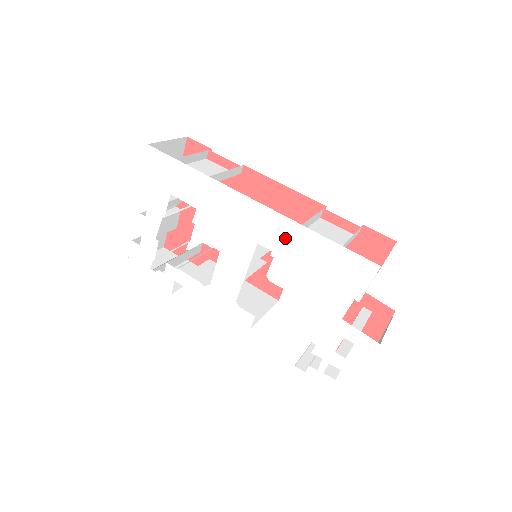
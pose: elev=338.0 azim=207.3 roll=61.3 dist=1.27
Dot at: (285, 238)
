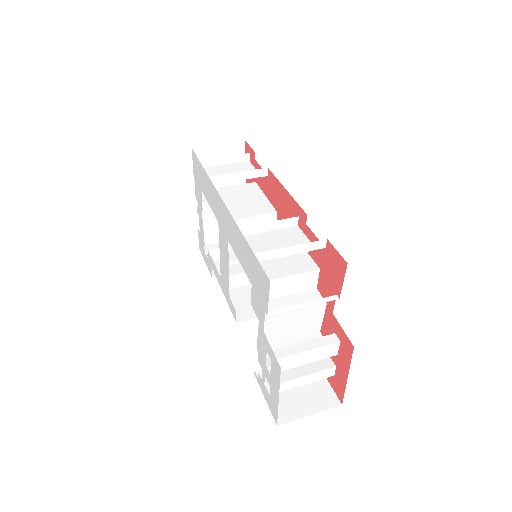
Dot at: (235, 239)
